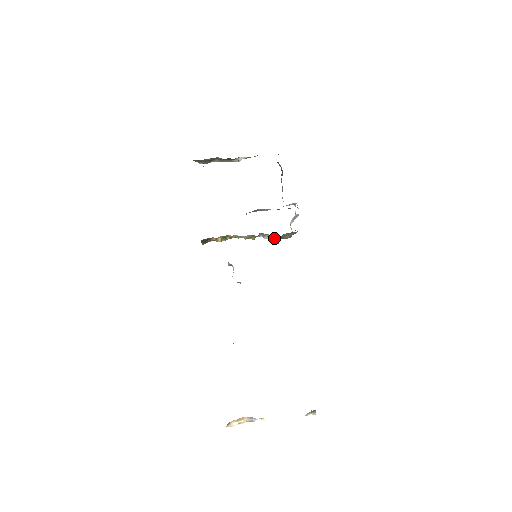
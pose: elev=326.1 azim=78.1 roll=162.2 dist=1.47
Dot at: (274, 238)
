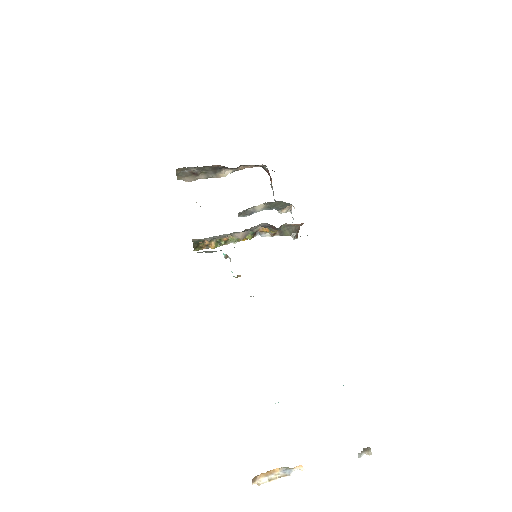
Dot at: (272, 232)
